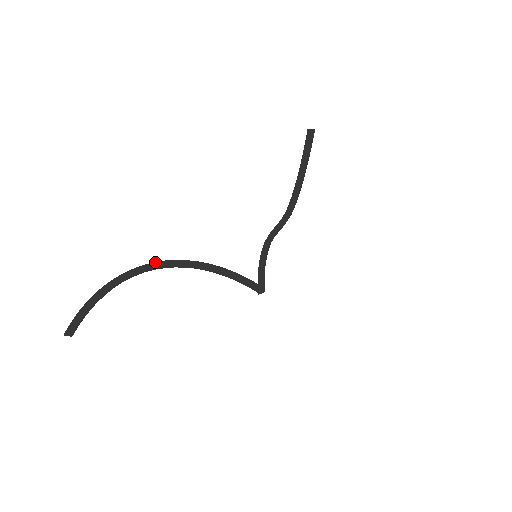
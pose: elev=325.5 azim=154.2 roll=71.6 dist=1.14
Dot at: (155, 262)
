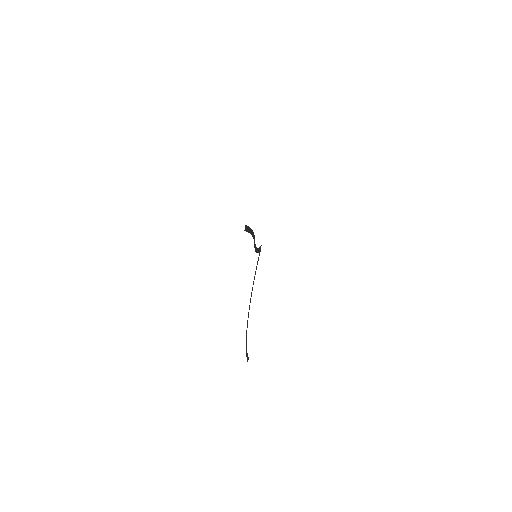
Dot at: (247, 321)
